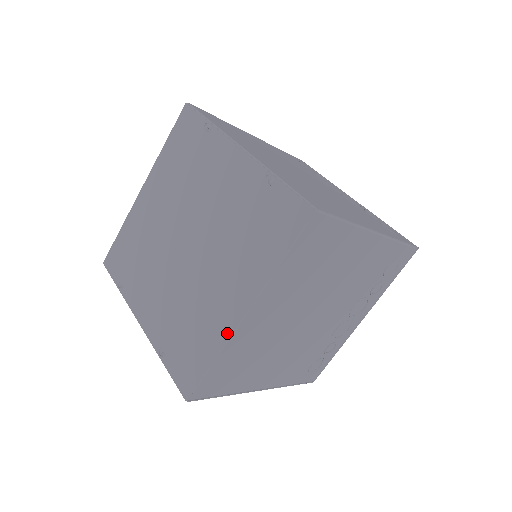
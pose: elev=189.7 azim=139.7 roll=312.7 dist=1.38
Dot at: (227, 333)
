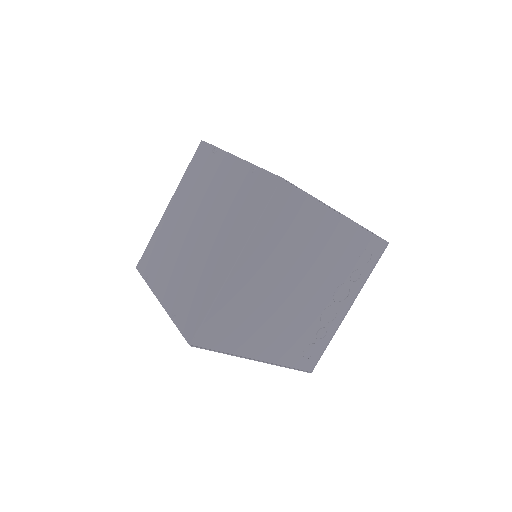
Dot at: (221, 282)
